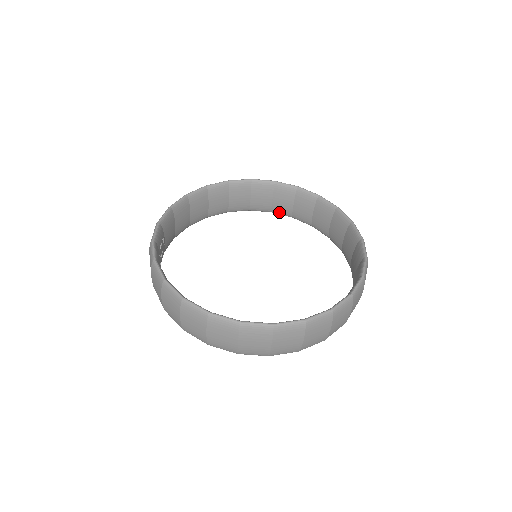
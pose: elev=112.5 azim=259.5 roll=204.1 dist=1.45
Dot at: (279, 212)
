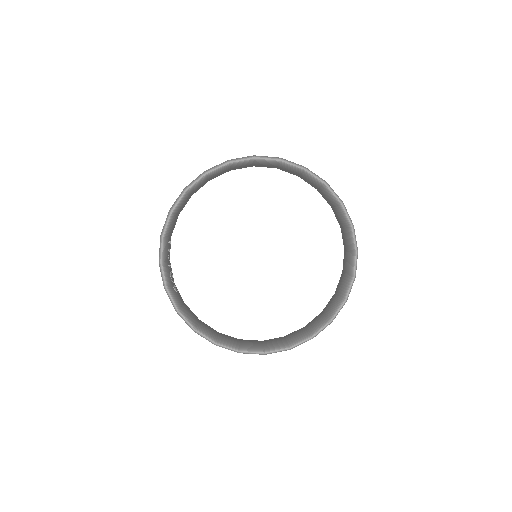
Dot at: occluded
